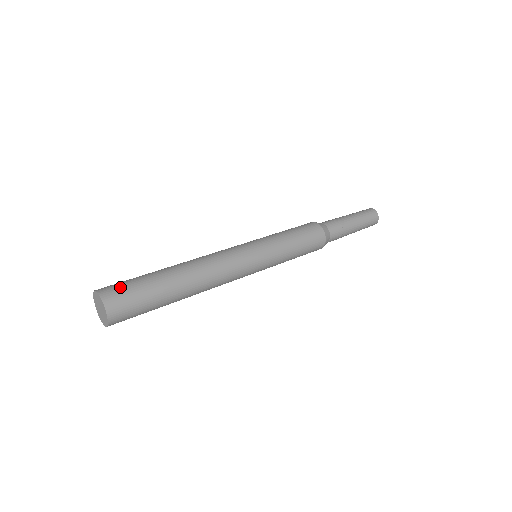
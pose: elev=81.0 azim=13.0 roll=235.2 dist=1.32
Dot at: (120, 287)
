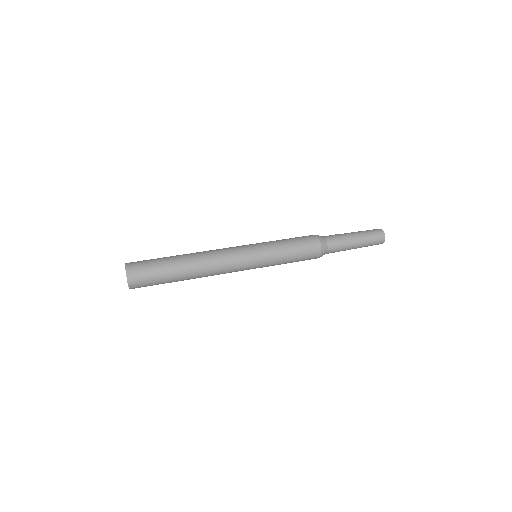
Dot at: (140, 261)
